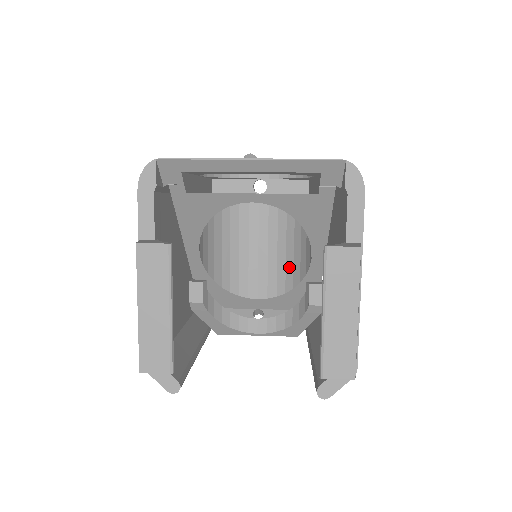
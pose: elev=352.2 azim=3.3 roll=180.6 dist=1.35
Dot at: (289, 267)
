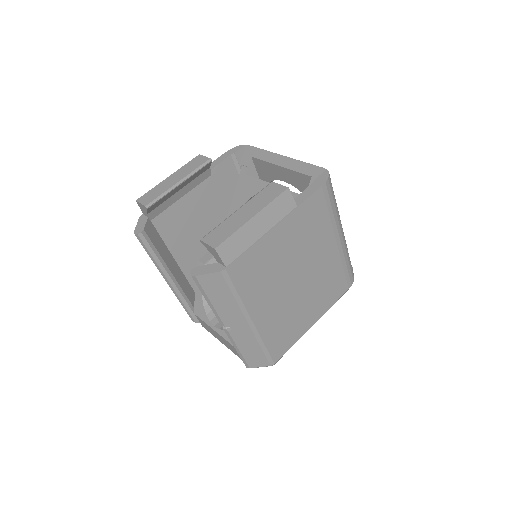
Dot at: occluded
